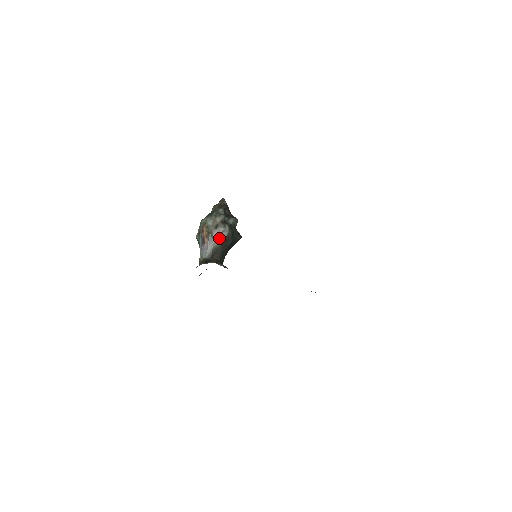
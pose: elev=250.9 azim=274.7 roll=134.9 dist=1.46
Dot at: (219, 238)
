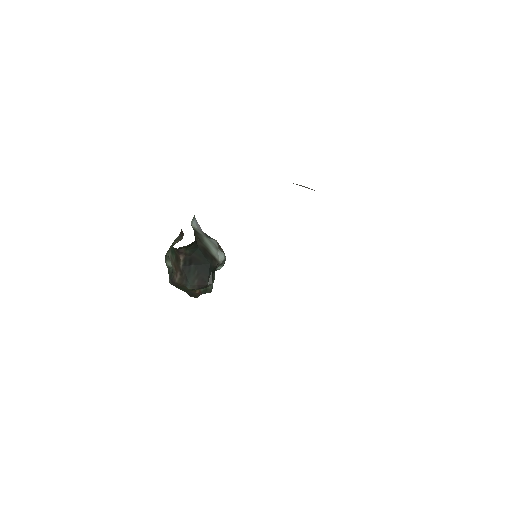
Dot at: (212, 246)
